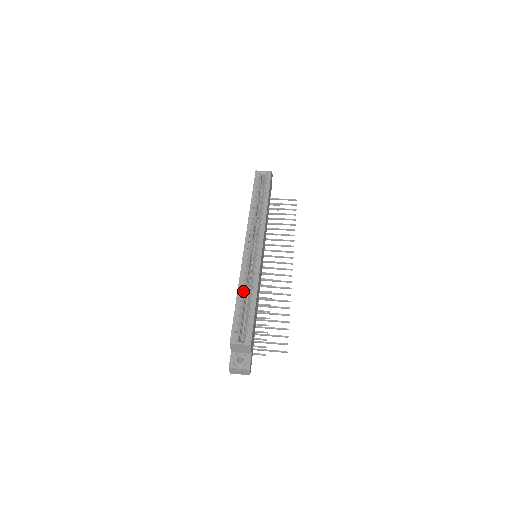
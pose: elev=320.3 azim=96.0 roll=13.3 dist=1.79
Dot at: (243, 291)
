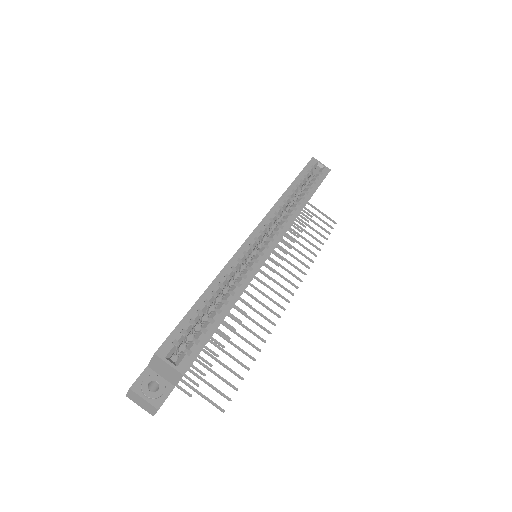
Dot at: (217, 290)
